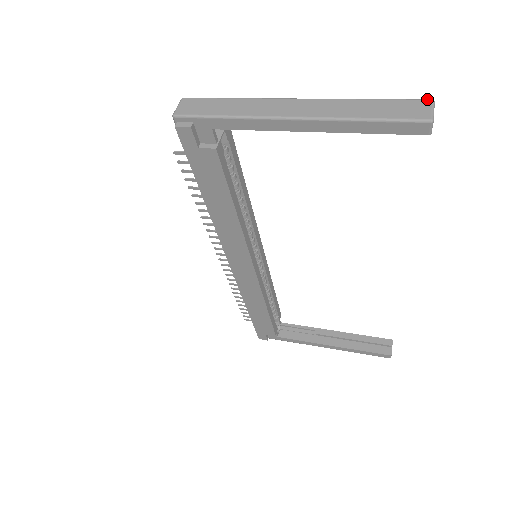
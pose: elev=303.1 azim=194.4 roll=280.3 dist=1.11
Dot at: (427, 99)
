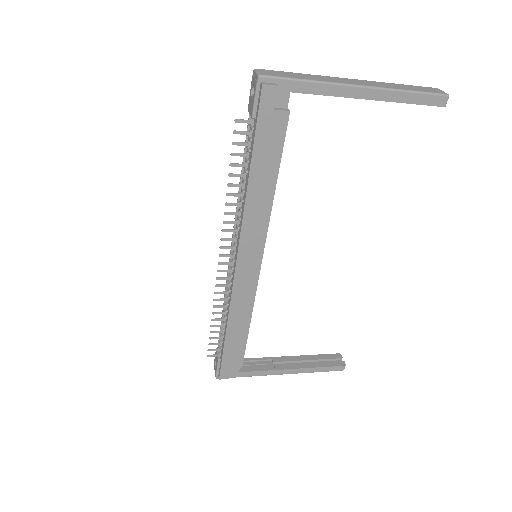
Dot at: occluded
